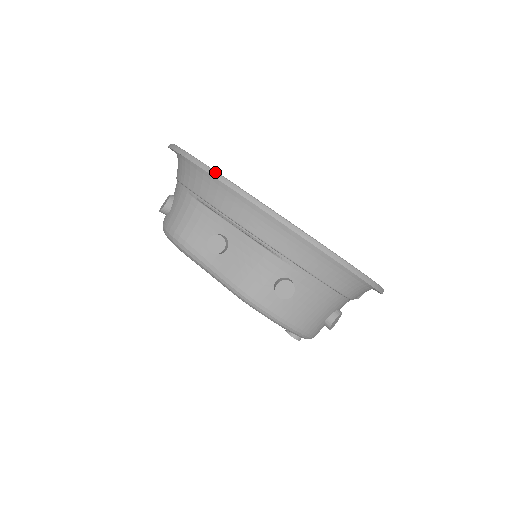
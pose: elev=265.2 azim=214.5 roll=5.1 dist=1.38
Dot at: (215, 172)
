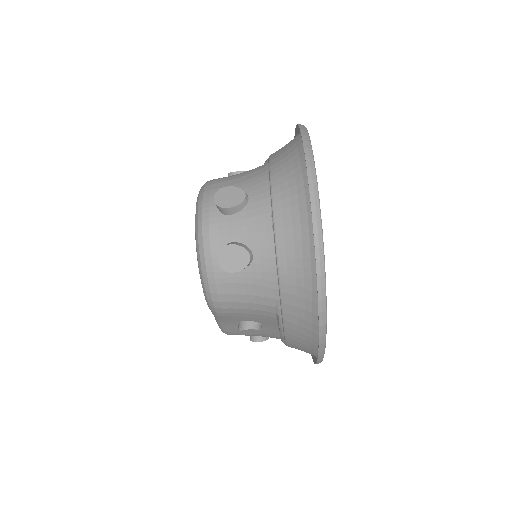
Dot at: (324, 353)
